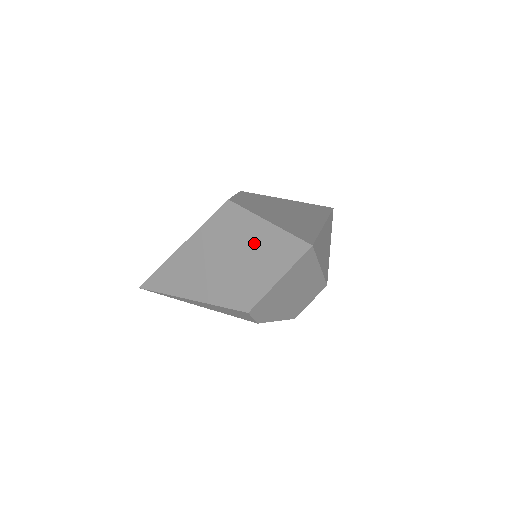
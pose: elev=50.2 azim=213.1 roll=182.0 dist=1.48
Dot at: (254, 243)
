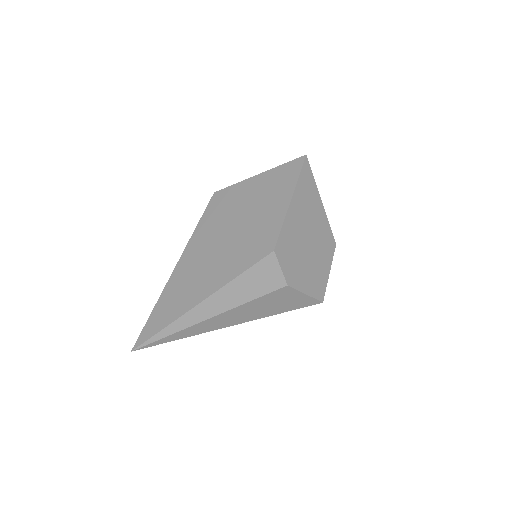
Dot at: (253, 197)
